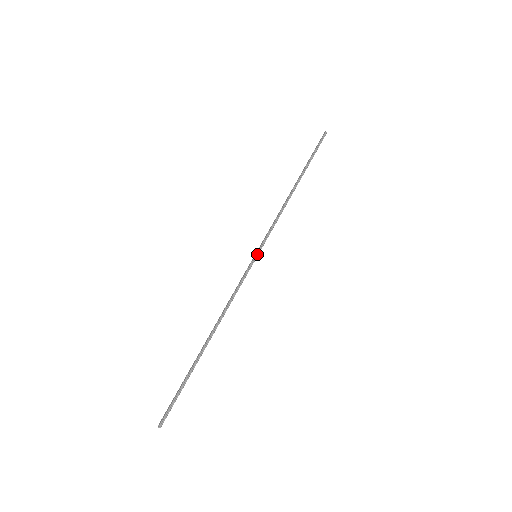
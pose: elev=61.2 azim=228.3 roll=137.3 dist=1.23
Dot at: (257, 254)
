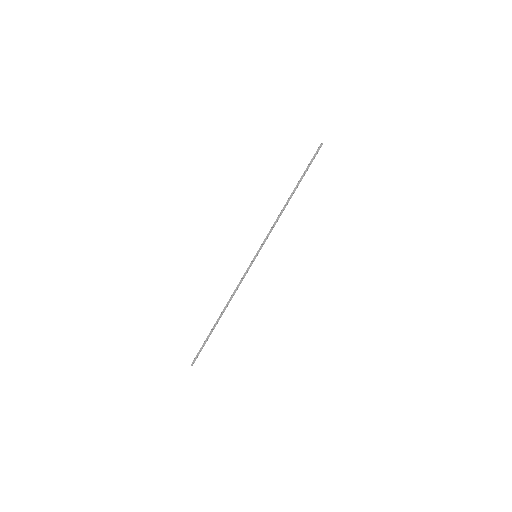
Dot at: (257, 255)
